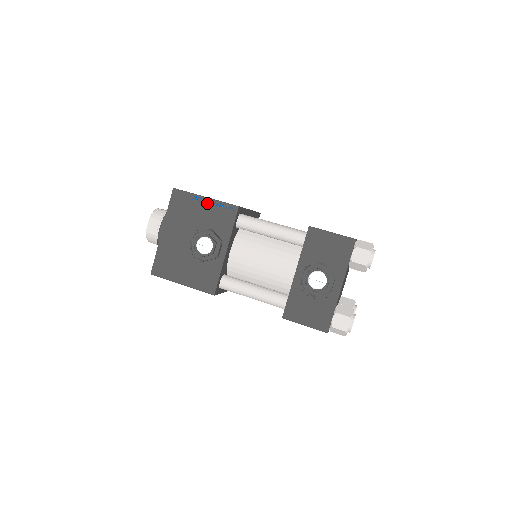
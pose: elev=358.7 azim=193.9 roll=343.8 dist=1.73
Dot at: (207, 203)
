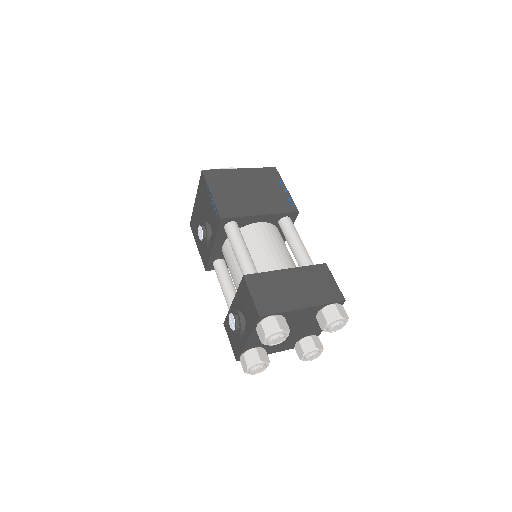
Dot at: (211, 199)
